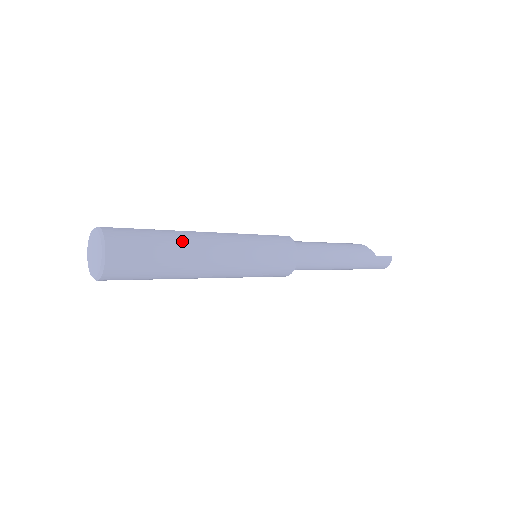
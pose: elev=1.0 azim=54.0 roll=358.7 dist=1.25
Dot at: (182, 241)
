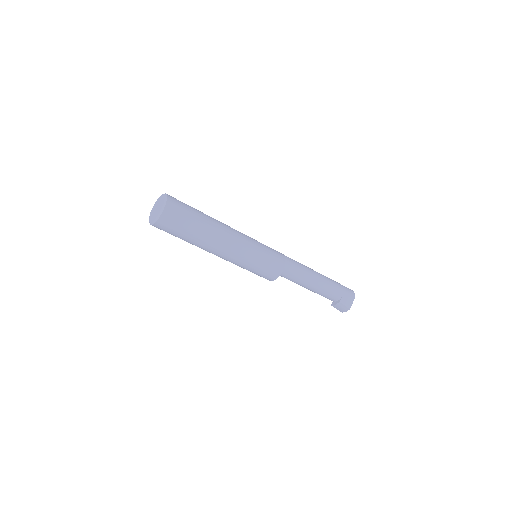
Dot at: occluded
